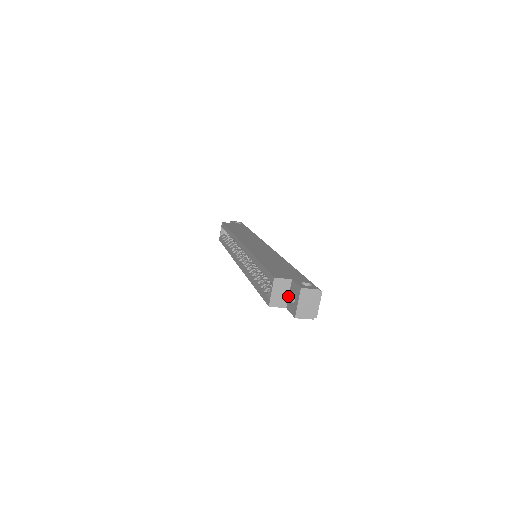
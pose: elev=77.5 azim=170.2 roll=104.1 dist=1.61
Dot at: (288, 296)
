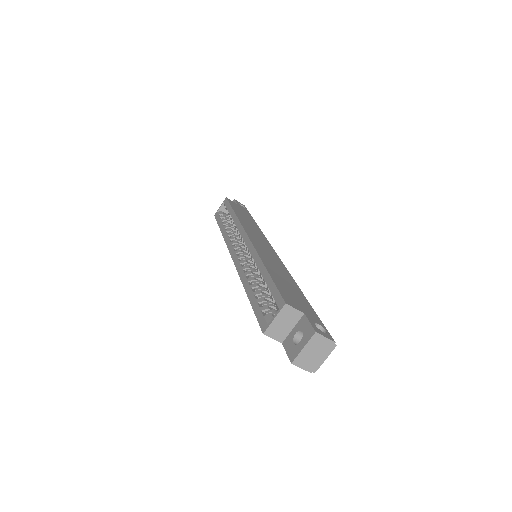
Dot at: (290, 330)
